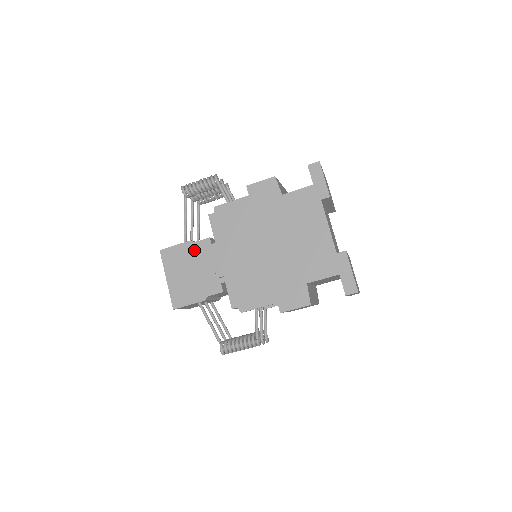
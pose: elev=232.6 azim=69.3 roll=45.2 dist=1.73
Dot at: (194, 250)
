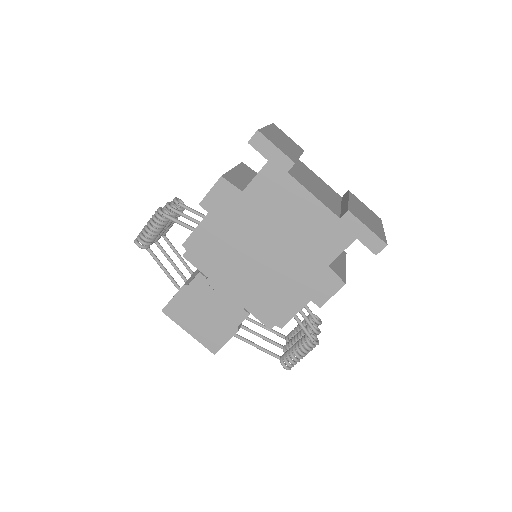
Dot at: (193, 293)
